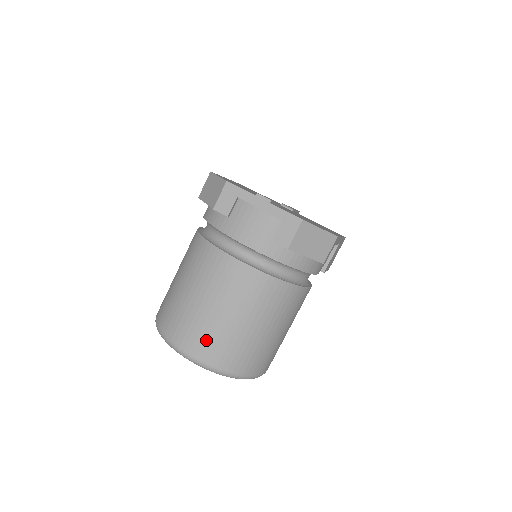
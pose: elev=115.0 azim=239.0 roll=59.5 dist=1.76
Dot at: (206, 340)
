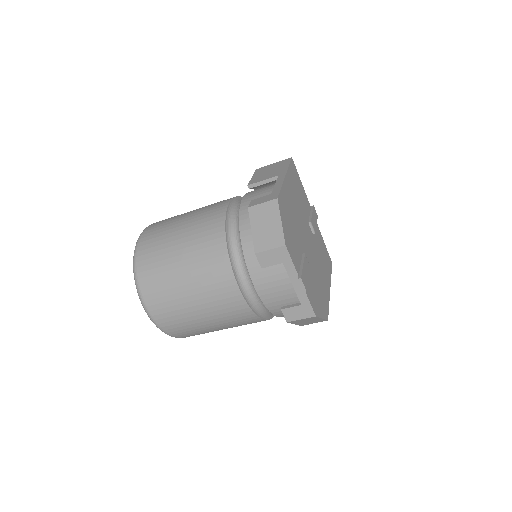
Dot at: (173, 318)
